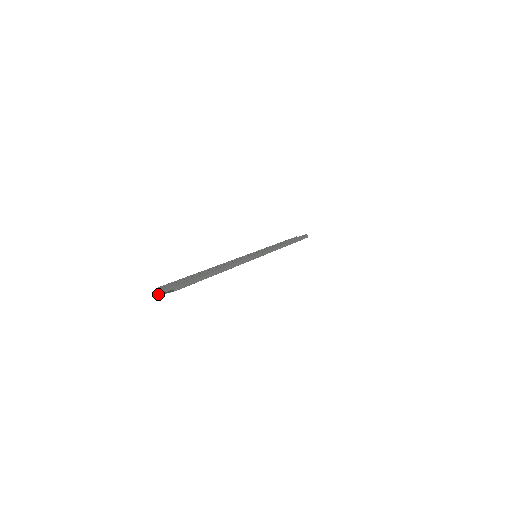
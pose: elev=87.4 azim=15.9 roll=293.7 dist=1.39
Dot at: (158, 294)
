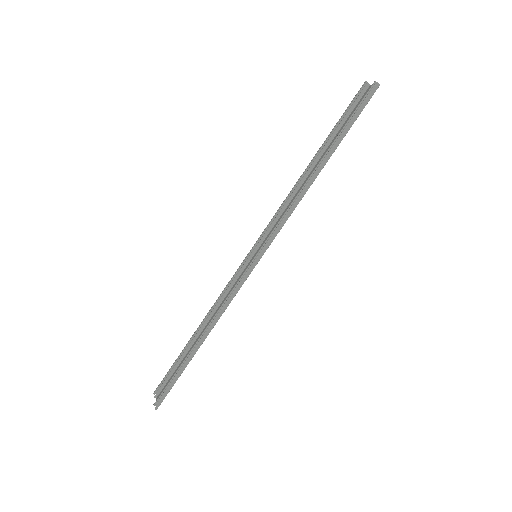
Dot at: (157, 395)
